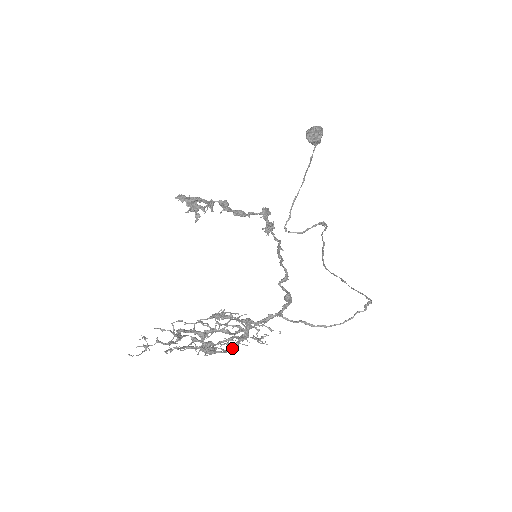
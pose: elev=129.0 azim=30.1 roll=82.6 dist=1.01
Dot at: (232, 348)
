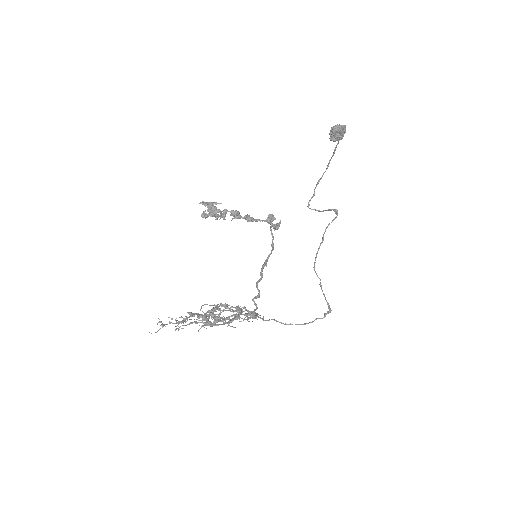
Dot at: occluded
